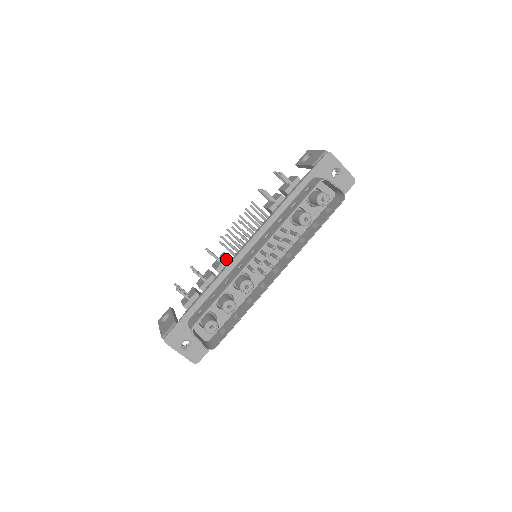
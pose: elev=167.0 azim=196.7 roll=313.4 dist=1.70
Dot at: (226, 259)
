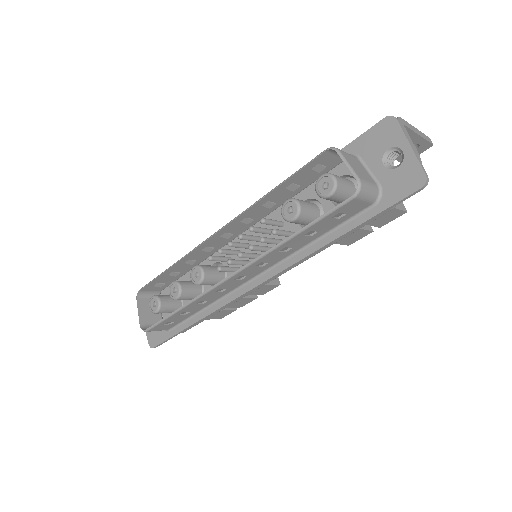
Dot at: occluded
